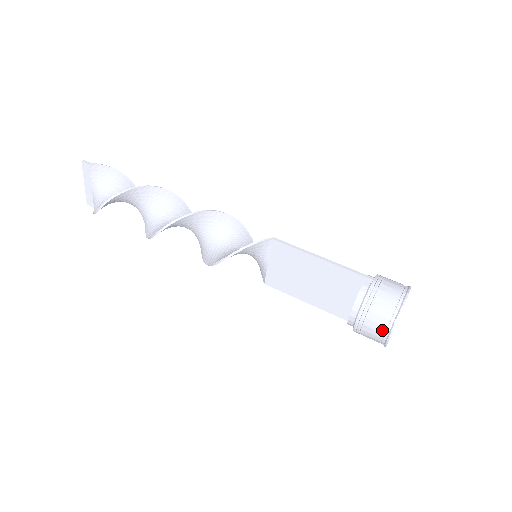
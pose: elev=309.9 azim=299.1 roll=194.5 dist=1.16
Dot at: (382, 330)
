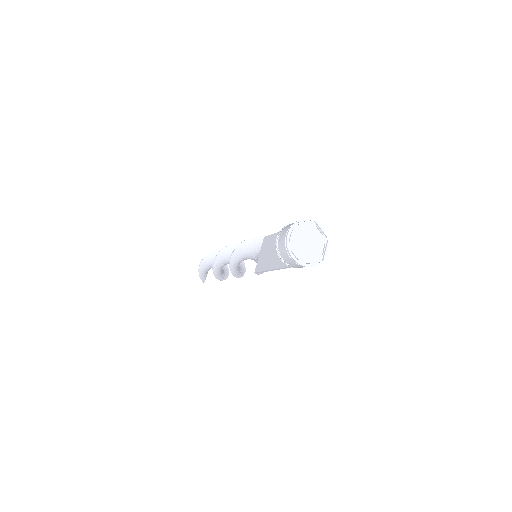
Dot at: (285, 234)
